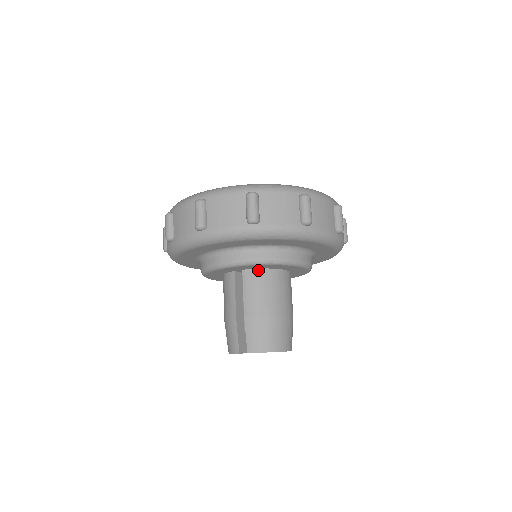
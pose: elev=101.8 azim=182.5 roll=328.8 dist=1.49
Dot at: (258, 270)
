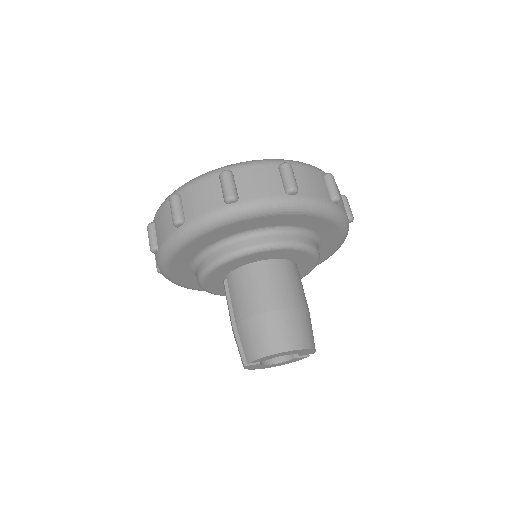
Dot at: (237, 270)
